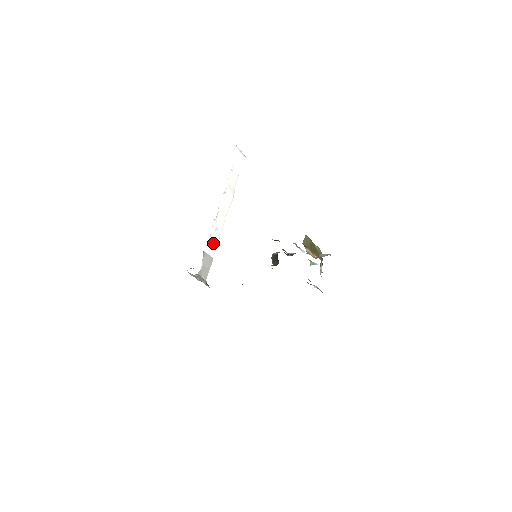
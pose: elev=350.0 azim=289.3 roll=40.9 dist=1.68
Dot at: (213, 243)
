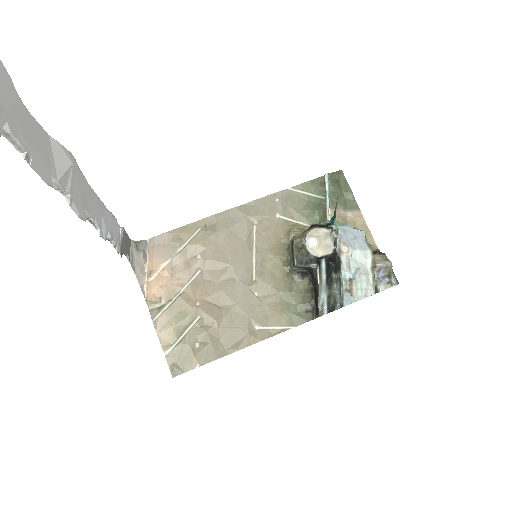
Dot at: (115, 232)
